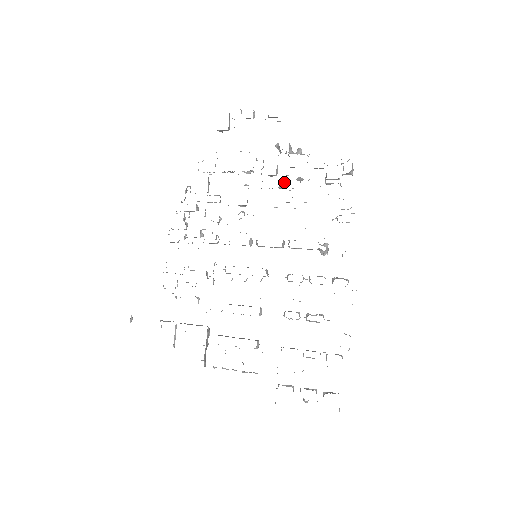
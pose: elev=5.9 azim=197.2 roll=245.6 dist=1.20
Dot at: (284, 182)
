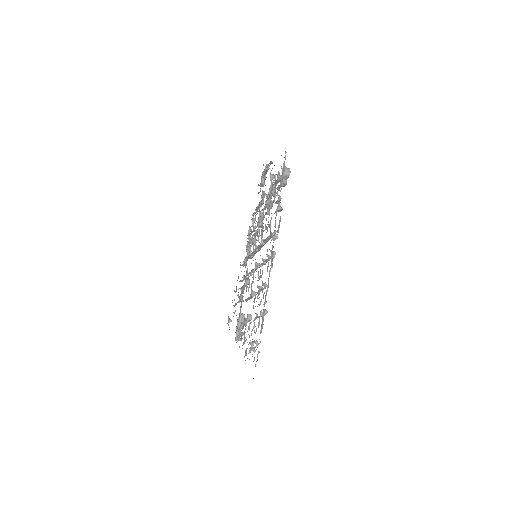
Dot at: occluded
